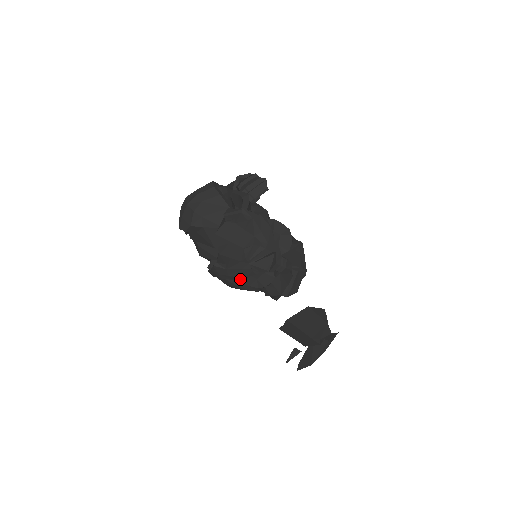
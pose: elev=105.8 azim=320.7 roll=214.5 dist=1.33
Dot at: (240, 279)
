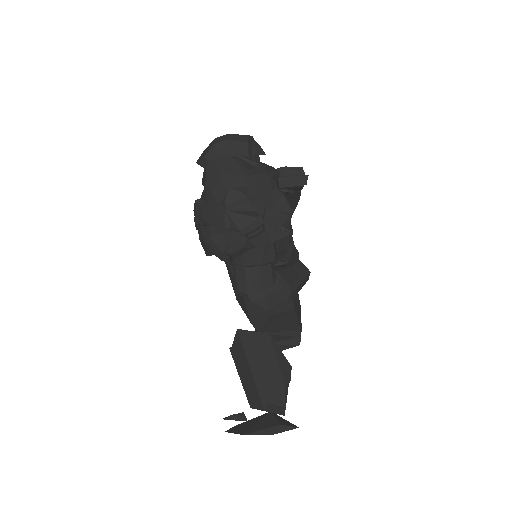
Dot at: (211, 231)
